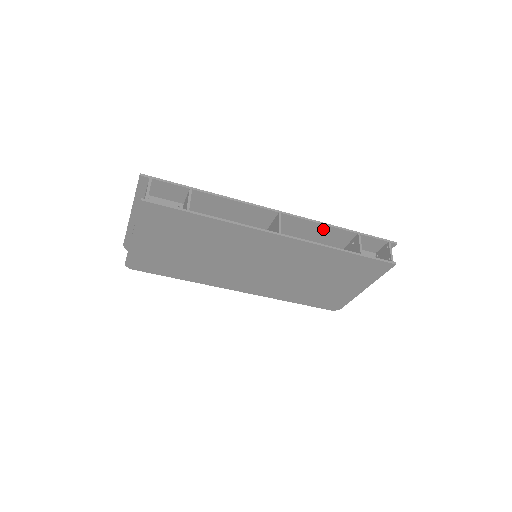
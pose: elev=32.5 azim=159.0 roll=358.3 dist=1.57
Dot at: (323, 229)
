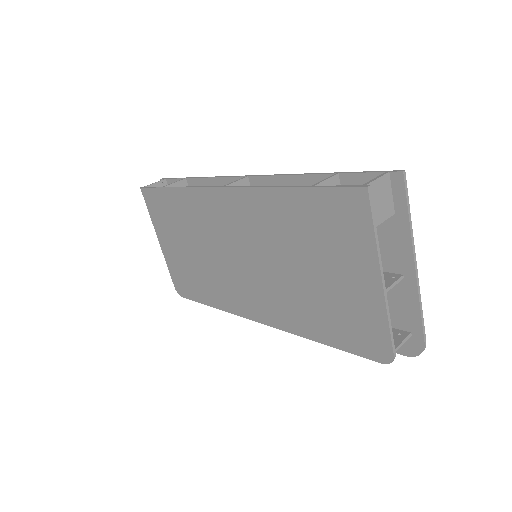
Dot at: (297, 185)
